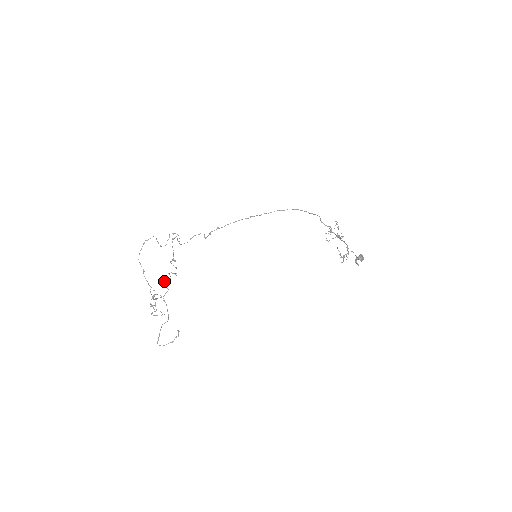
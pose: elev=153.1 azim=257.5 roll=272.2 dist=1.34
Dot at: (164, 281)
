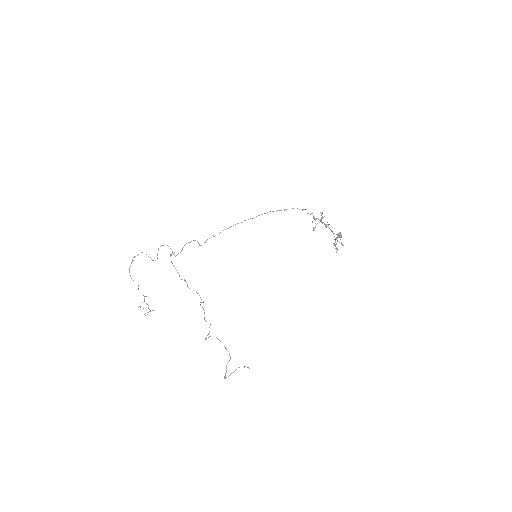
Dot at: (204, 317)
